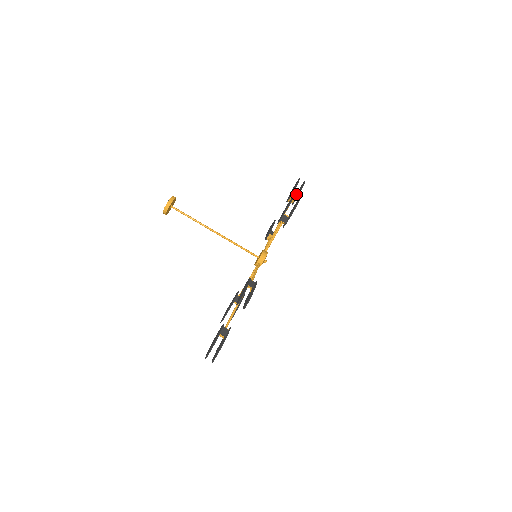
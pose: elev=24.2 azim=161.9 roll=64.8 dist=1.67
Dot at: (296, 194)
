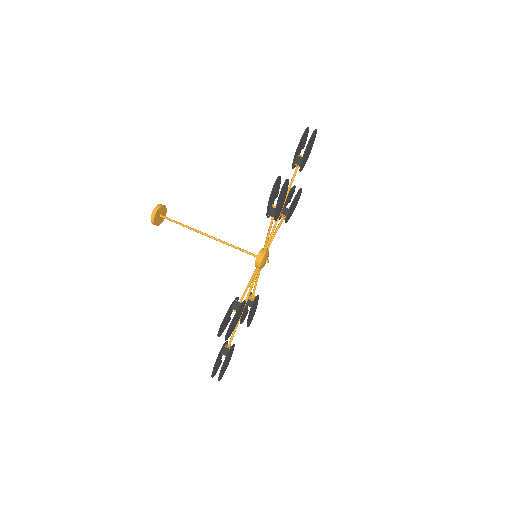
Dot at: (310, 148)
